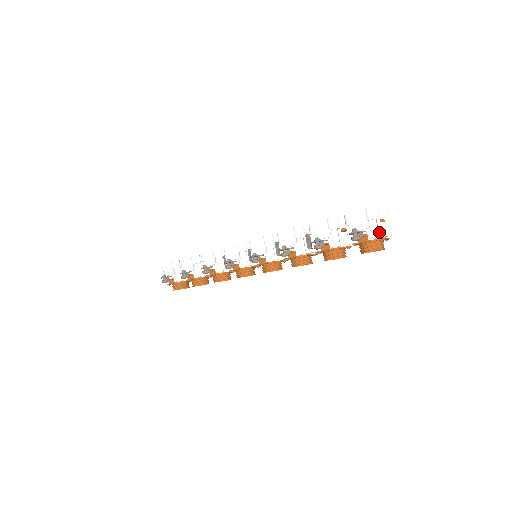
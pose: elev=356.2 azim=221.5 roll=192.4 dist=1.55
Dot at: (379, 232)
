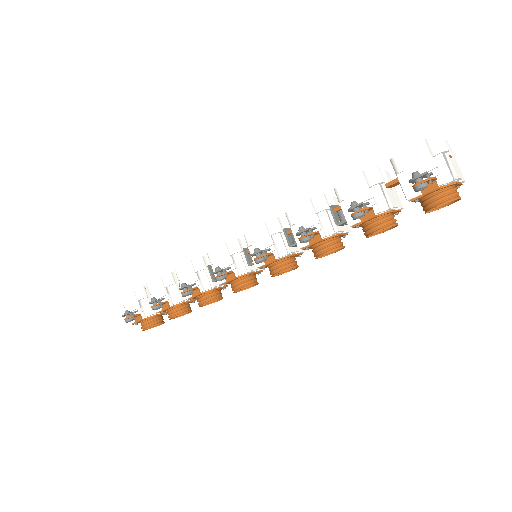
Dot at: (452, 172)
